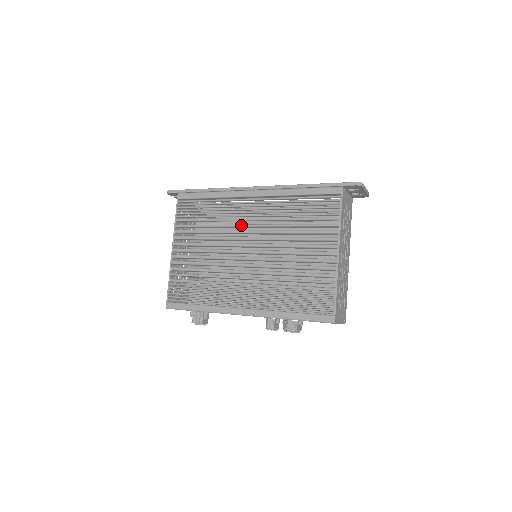
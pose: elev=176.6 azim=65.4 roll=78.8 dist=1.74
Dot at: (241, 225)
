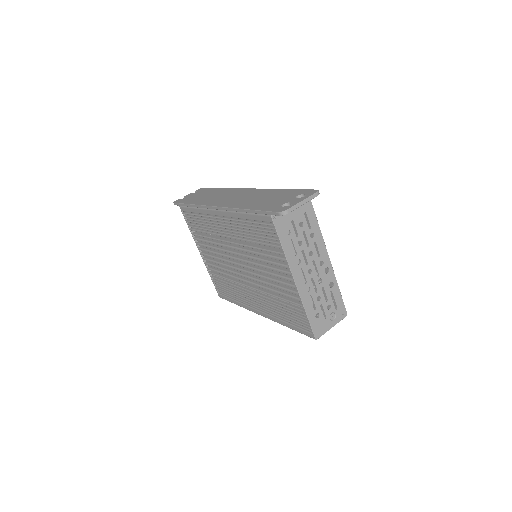
Dot at: occluded
